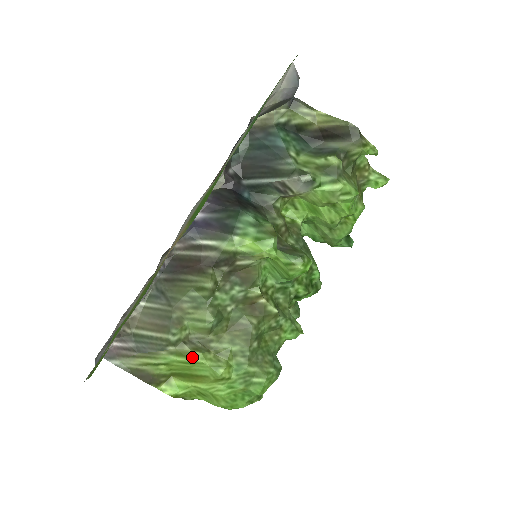
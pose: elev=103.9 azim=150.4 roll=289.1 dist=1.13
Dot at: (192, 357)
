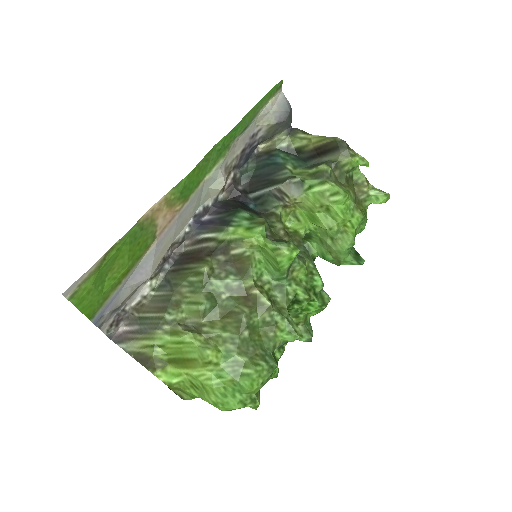
Dot at: (183, 335)
